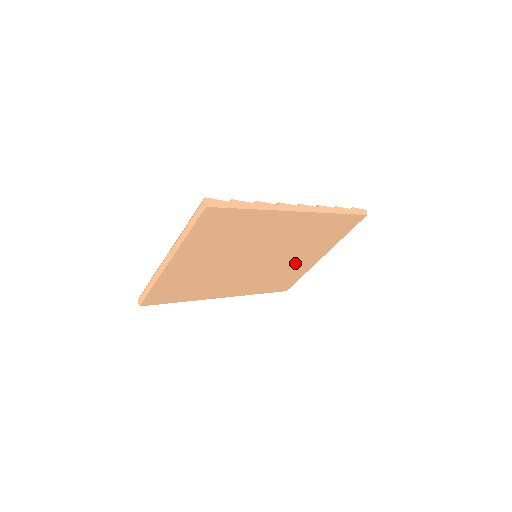
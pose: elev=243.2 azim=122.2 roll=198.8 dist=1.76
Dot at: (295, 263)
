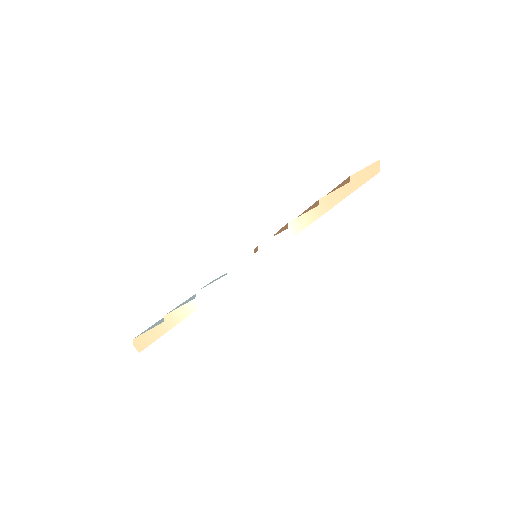
Dot at: occluded
